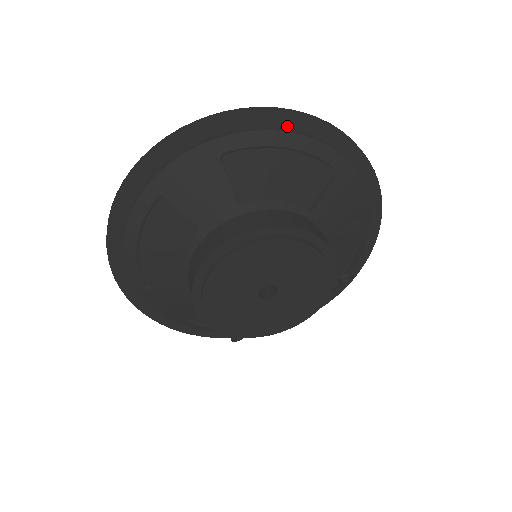
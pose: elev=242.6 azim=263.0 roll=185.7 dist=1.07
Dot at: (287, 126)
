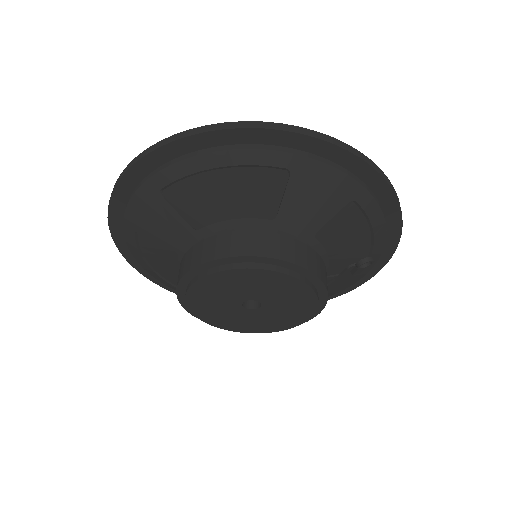
Dot at: (211, 144)
